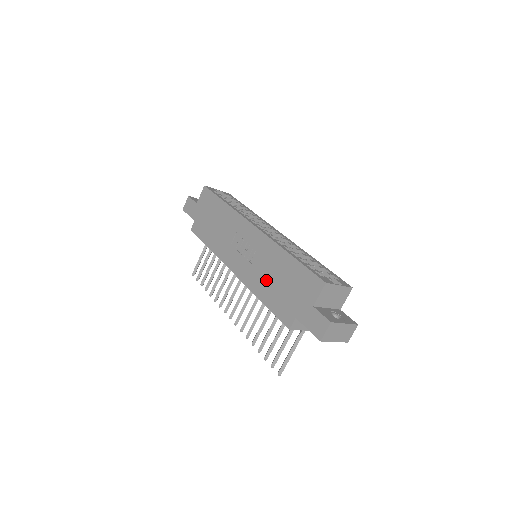
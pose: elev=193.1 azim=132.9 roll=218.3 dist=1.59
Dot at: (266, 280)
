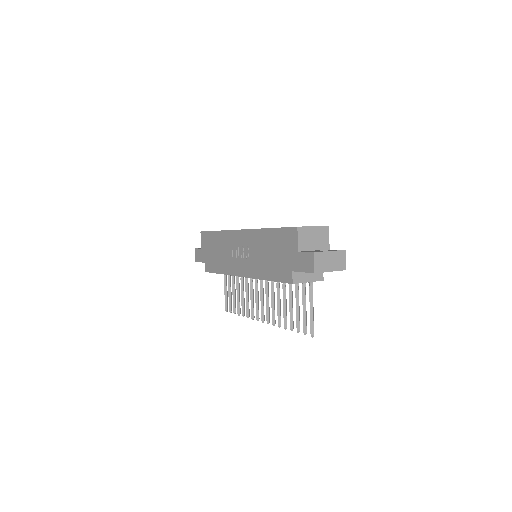
Dot at: (263, 262)
